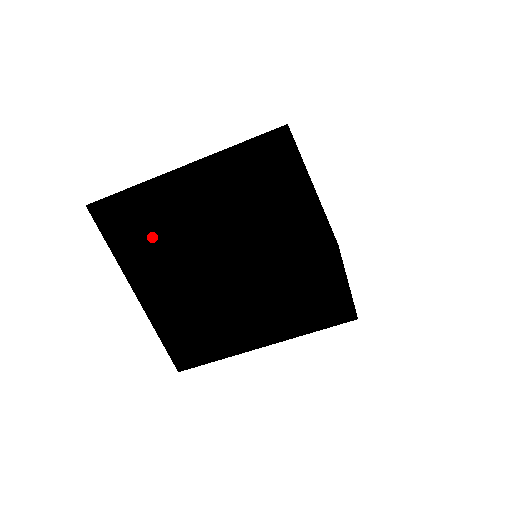
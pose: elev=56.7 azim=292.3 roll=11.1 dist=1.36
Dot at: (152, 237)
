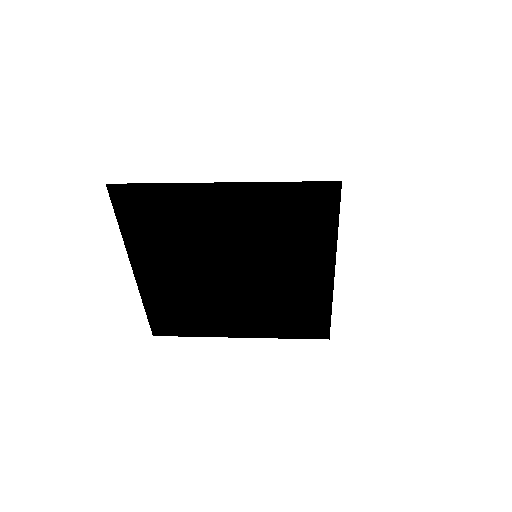
Dot at: (167, 231)
